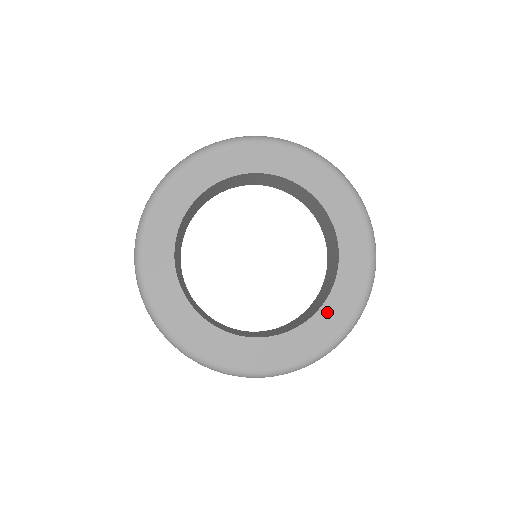
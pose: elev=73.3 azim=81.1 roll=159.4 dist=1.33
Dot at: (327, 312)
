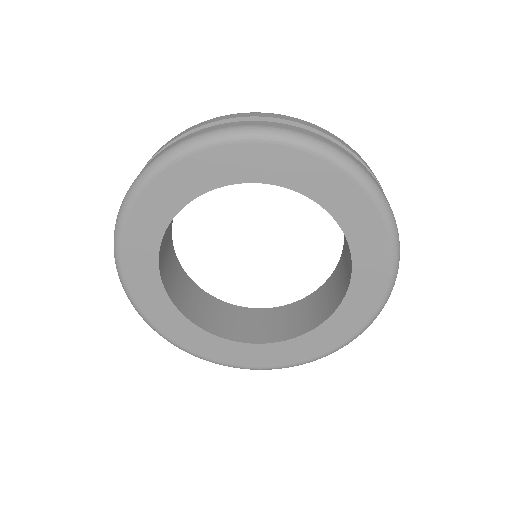
Dot at: (254, 350)
